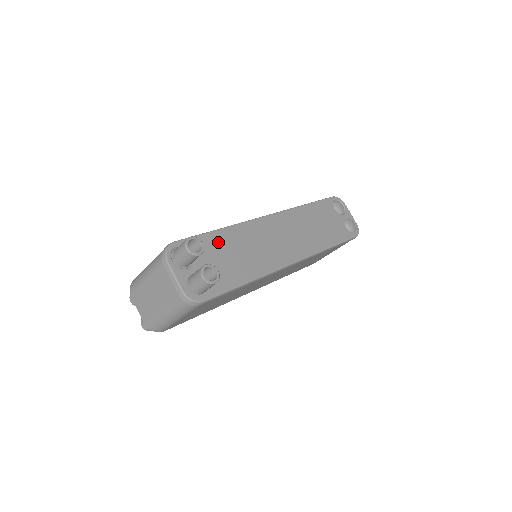
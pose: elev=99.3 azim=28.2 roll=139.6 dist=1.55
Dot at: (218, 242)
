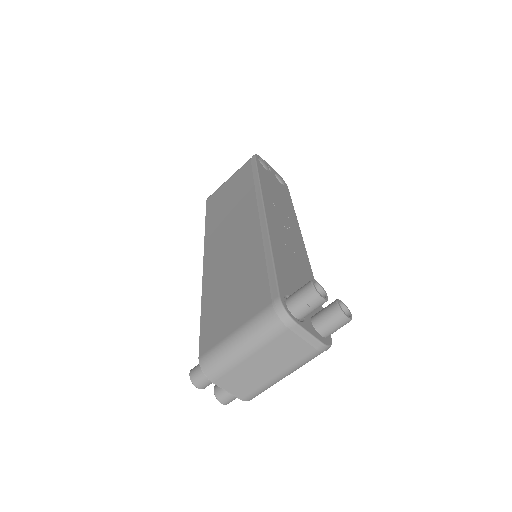
Dot at: (284, 268)
